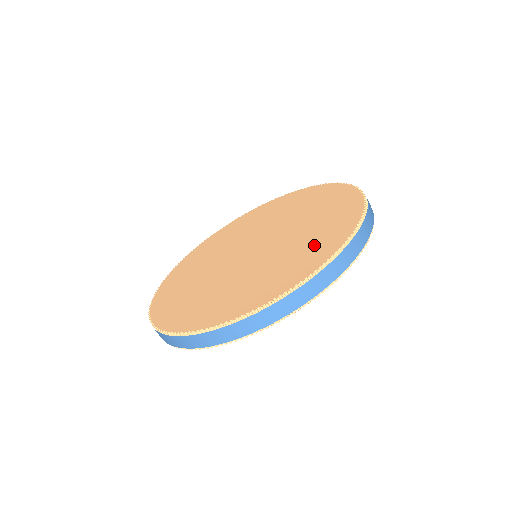
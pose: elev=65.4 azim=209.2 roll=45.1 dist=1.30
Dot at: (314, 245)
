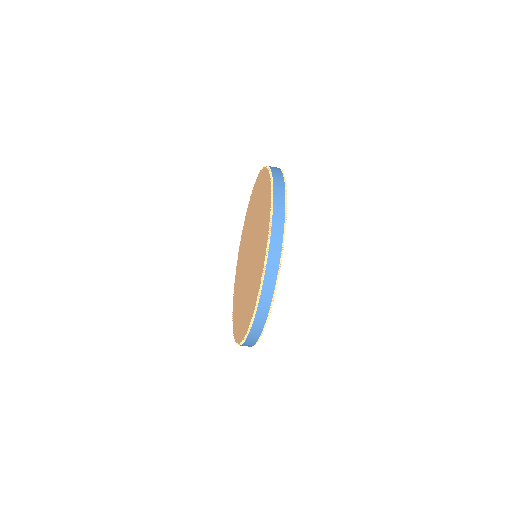
Dot at: (249, 304)
